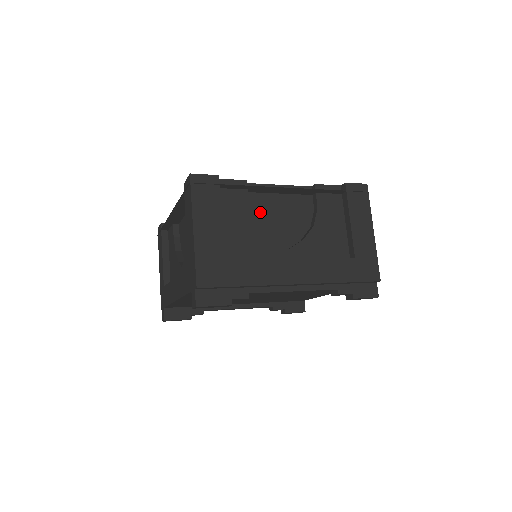
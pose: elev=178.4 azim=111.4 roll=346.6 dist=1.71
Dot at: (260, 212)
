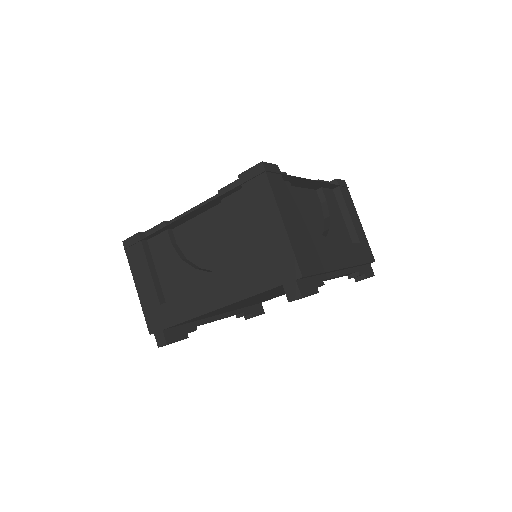
Dot at: occluded
